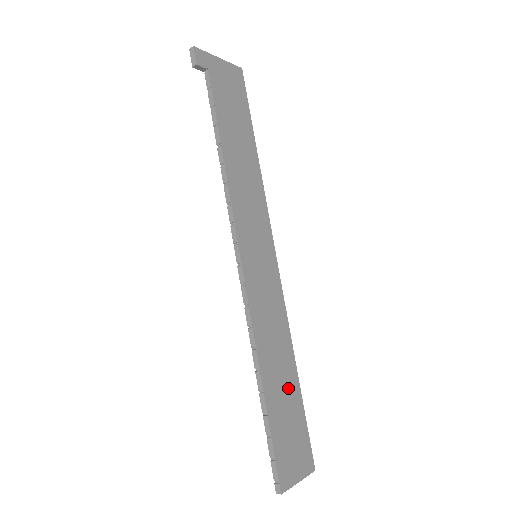
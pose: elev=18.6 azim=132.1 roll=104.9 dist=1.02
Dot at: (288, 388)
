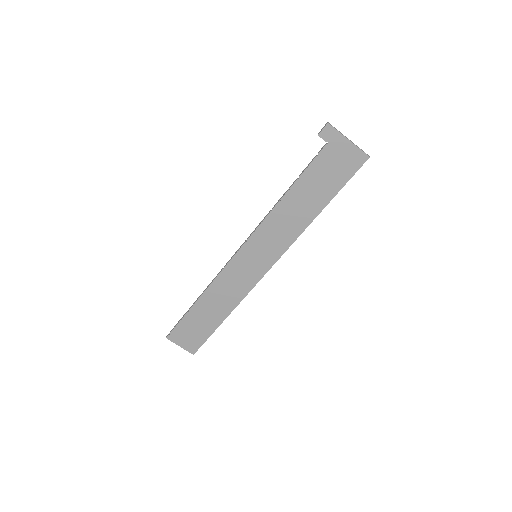
Dot at: (212, 317)
